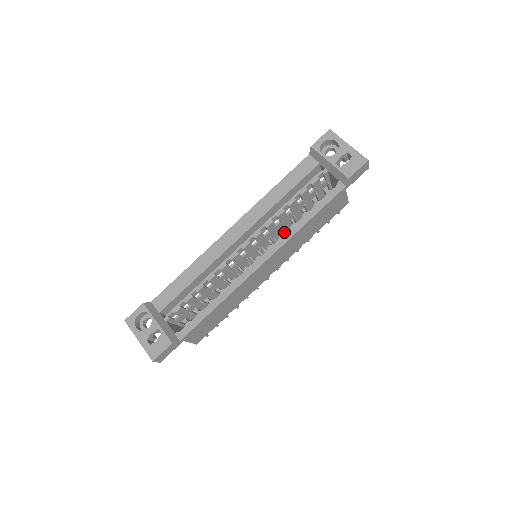
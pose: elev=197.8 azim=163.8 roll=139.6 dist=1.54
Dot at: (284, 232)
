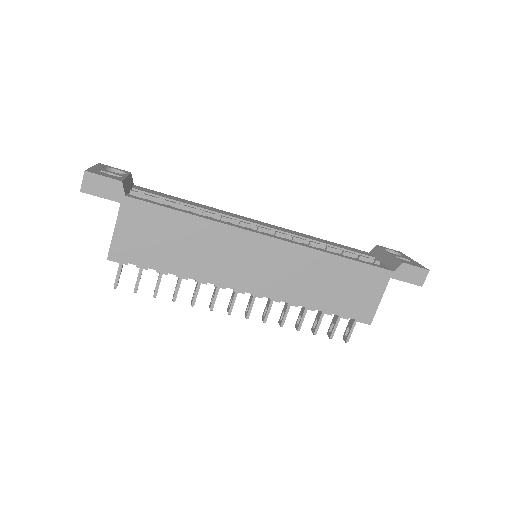
Dot at: occluded
